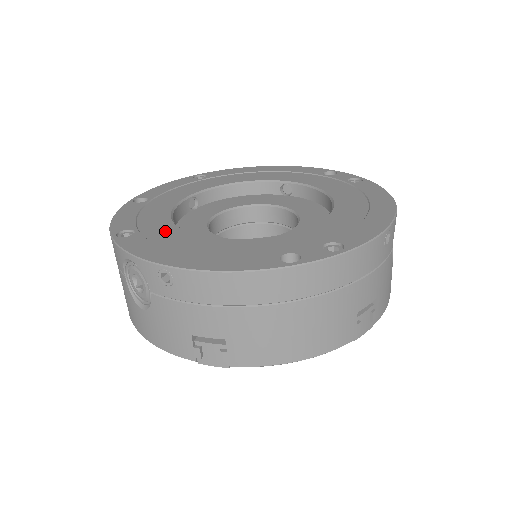
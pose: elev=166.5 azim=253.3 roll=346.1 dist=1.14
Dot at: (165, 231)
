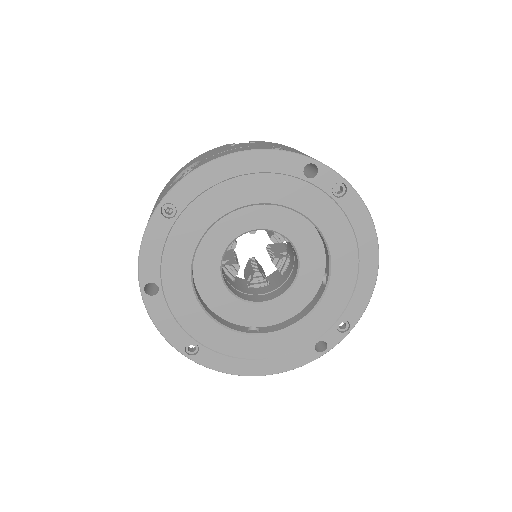
Dot at: (219, 337)
